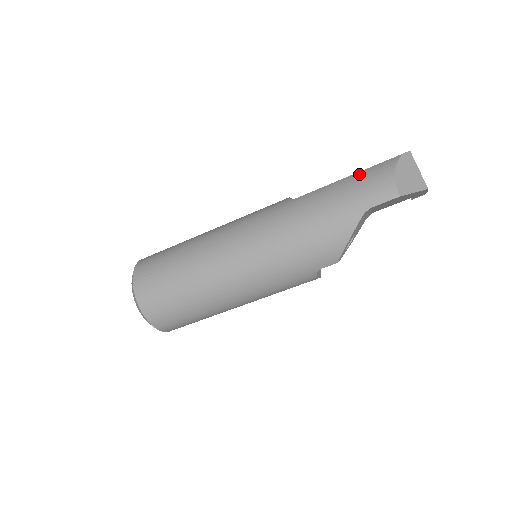
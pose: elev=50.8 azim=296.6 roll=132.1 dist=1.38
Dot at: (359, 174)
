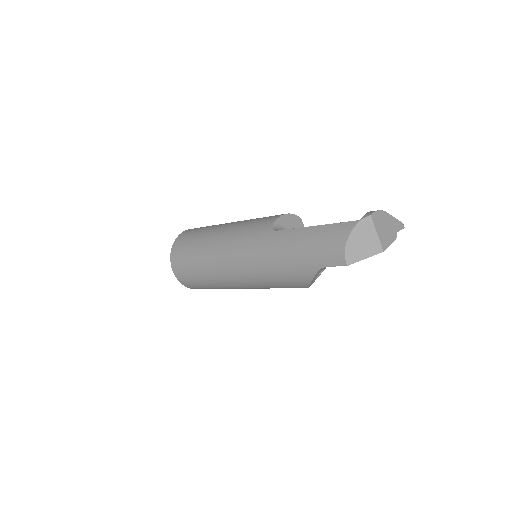
Dot at: (322, 229)
